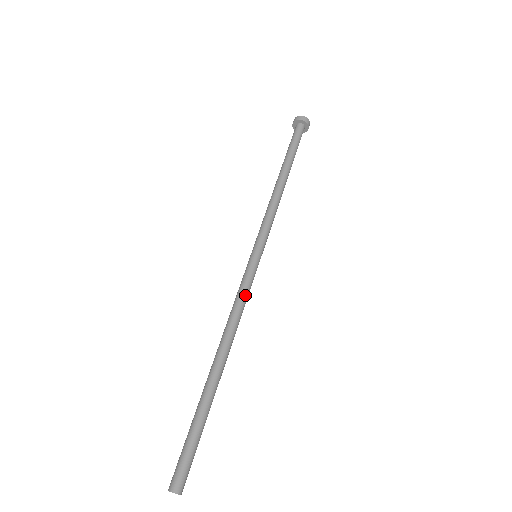
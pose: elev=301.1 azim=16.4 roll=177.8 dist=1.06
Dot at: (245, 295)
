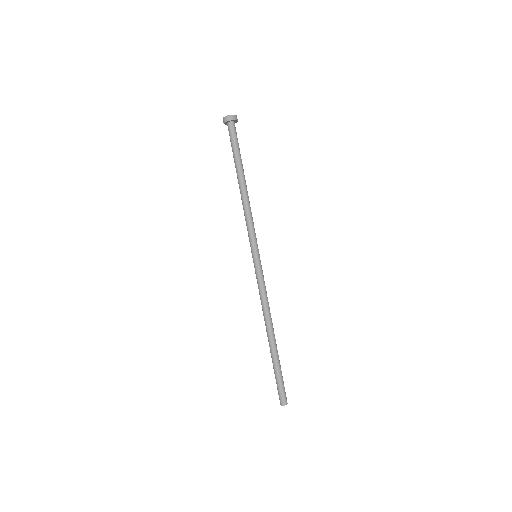
Dot at: (262, 288)
